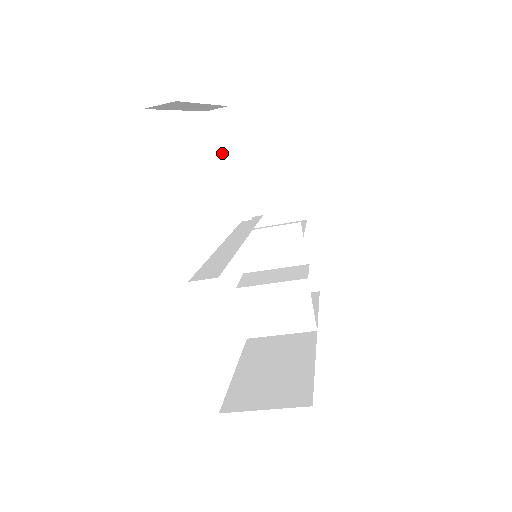
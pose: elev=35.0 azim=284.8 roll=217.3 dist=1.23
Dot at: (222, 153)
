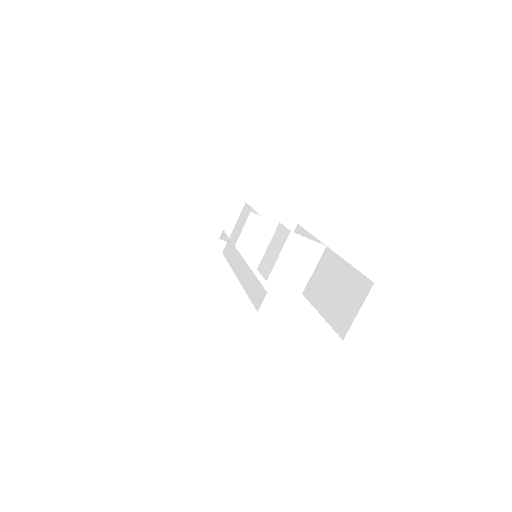
Dot at: (171, 235)
